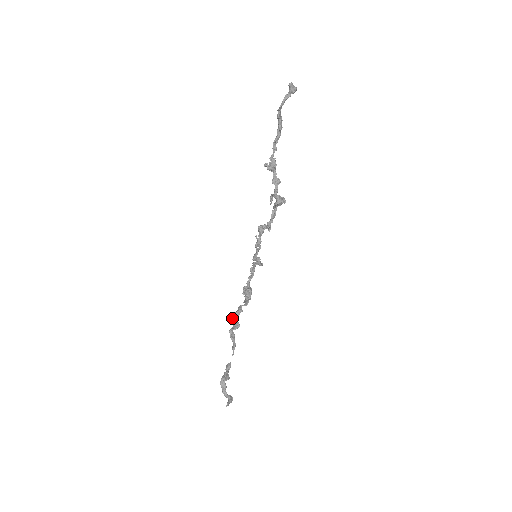
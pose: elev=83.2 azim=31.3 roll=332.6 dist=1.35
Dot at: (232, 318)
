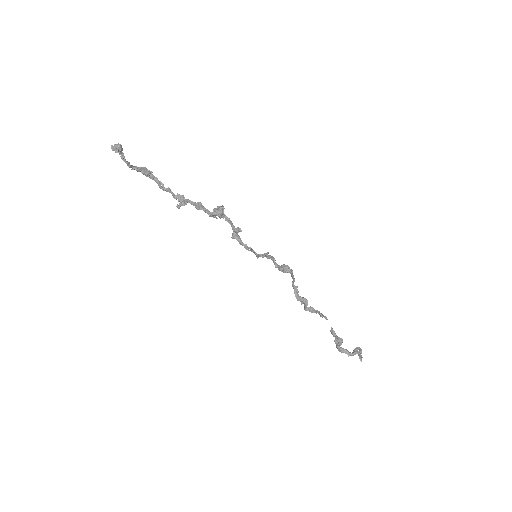
Dot at: (297, 300)
